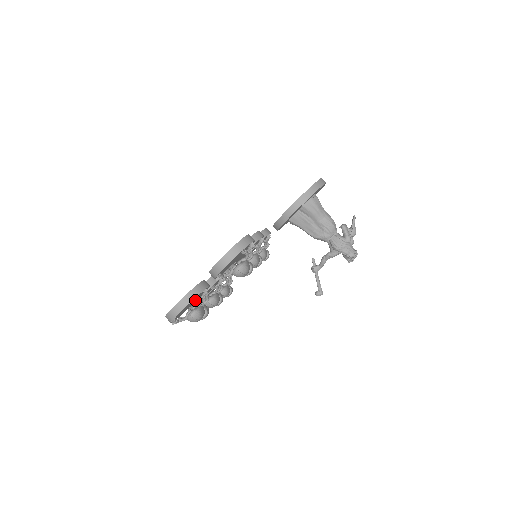
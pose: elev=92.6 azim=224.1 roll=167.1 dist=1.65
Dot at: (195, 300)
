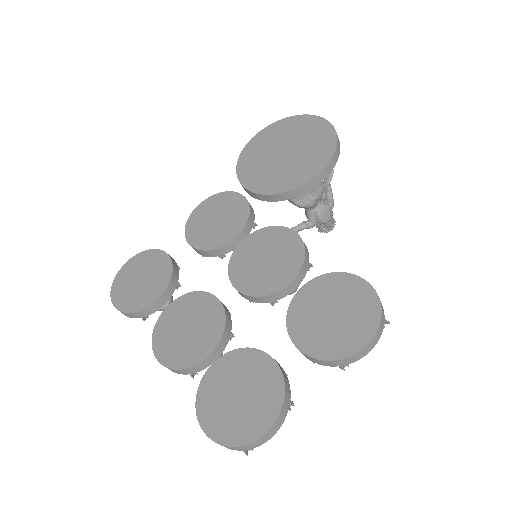
Dot at: (289, 408)
